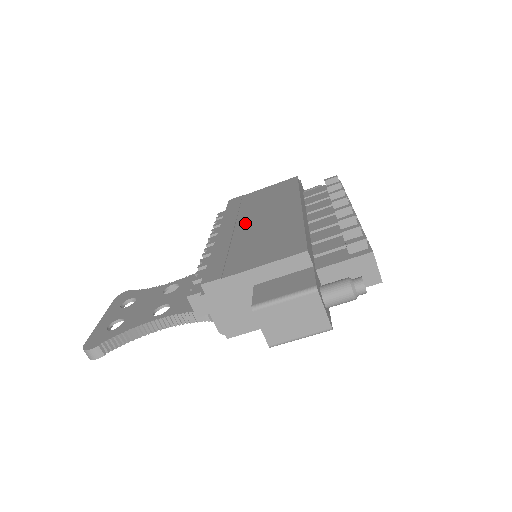
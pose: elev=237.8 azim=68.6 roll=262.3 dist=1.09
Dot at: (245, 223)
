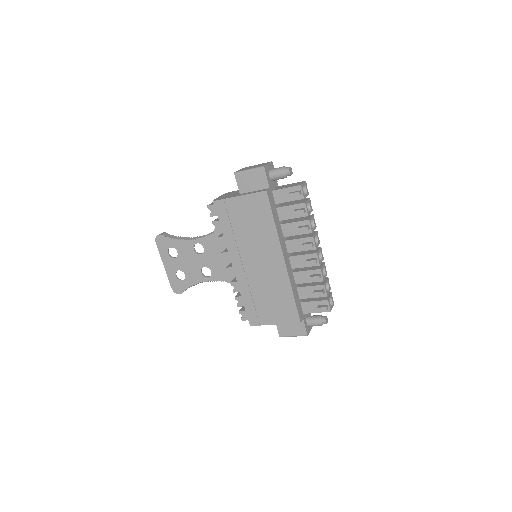
Dot at: (249, 263)
